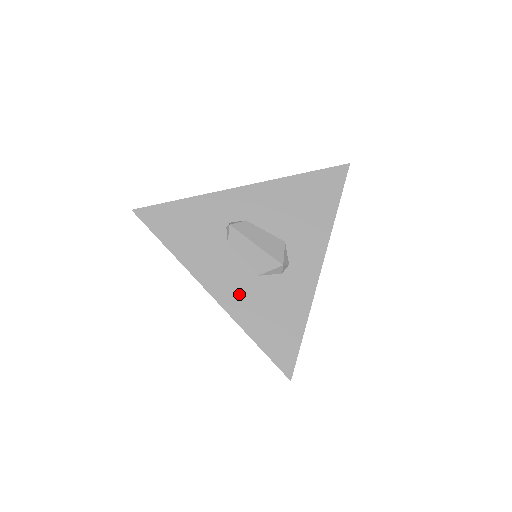
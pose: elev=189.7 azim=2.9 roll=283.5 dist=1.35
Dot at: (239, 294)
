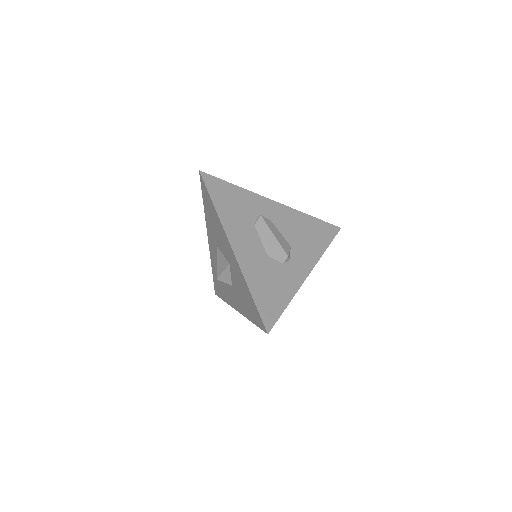
Dot at: (251, 259)
